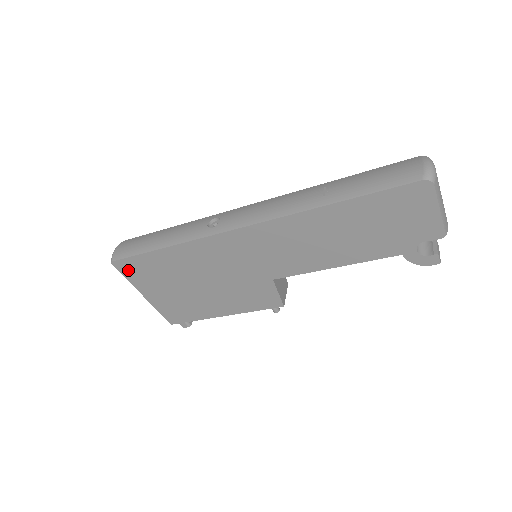
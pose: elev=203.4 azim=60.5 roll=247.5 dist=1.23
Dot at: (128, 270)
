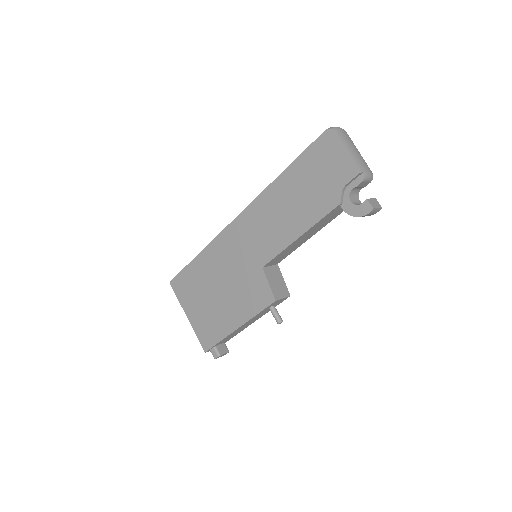
Dot at: (179, 288)
